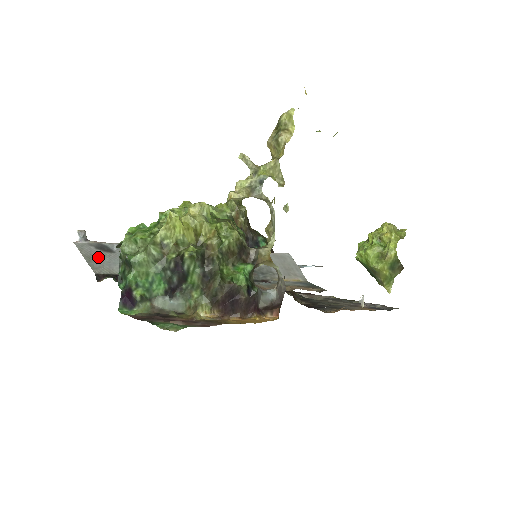
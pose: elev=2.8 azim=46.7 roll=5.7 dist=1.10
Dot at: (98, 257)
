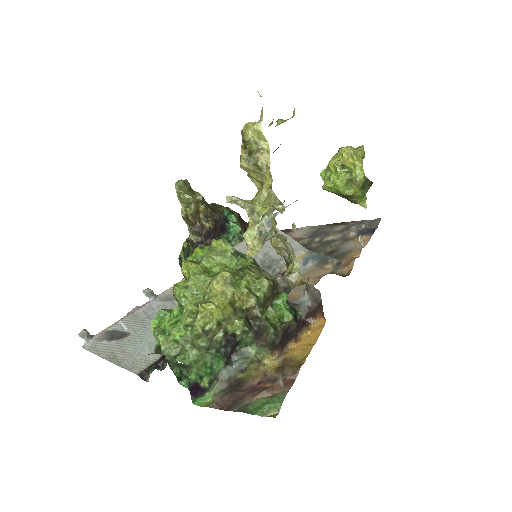
Dot at: (121, 351)
